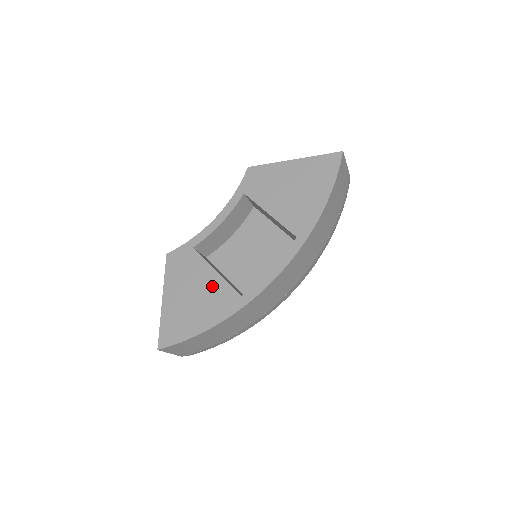
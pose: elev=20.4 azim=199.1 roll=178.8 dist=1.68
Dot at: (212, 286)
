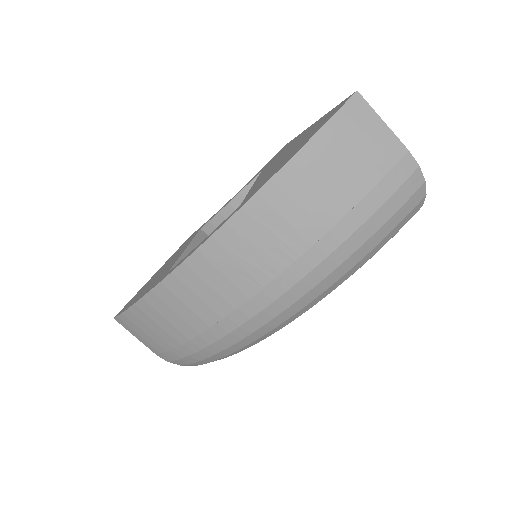
Dot at: occluded
